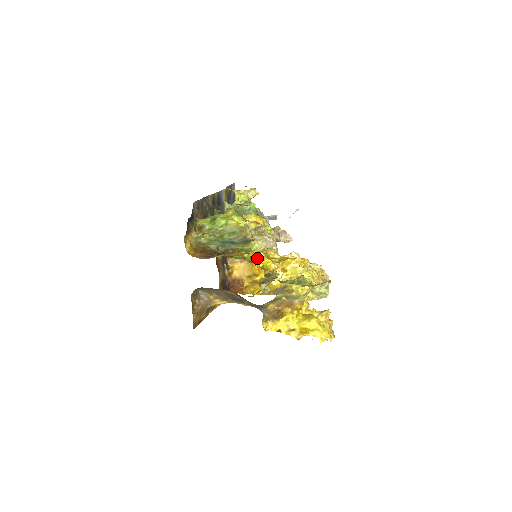
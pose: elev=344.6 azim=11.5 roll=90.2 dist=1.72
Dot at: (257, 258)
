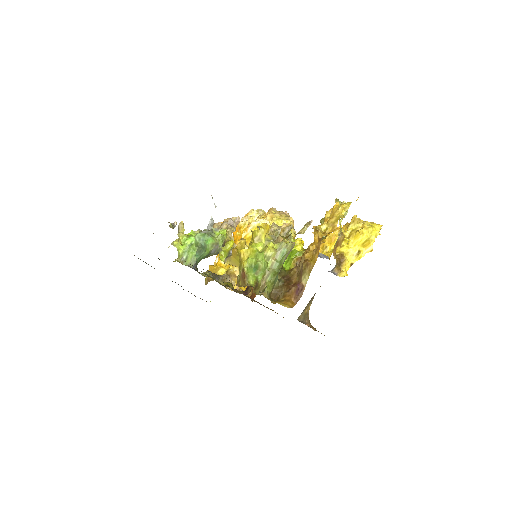
Dot at: (296, 249)
